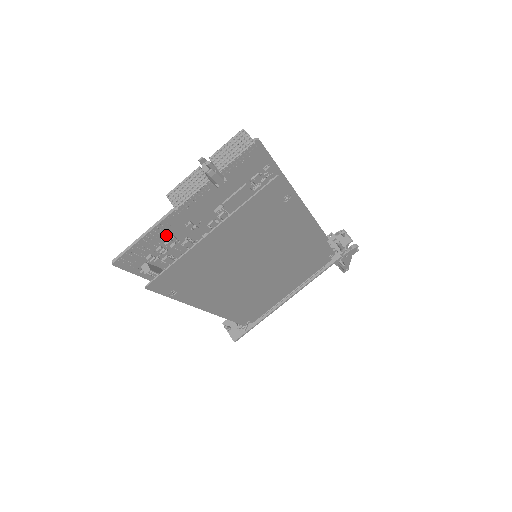
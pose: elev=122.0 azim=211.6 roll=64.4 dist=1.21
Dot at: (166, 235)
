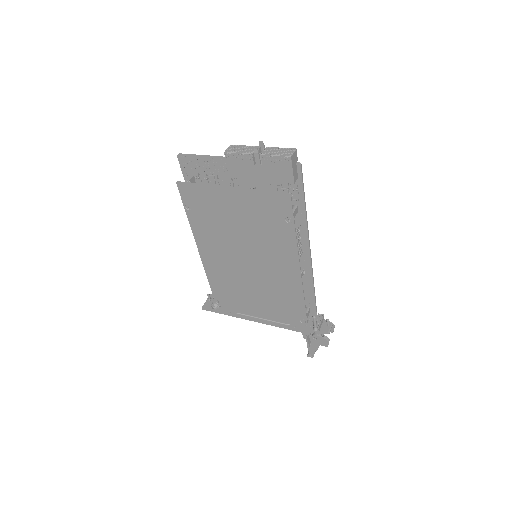
Dot at: (214, 170)
